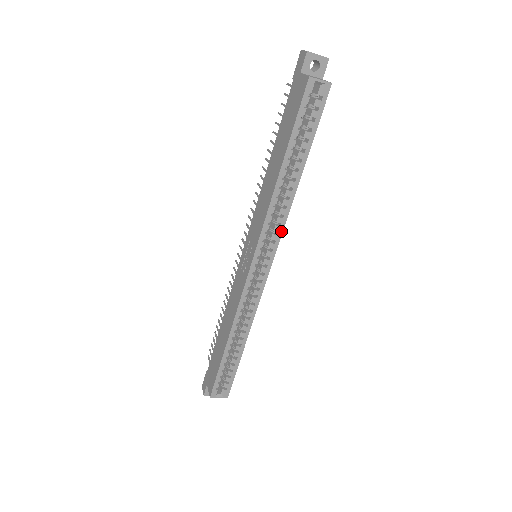
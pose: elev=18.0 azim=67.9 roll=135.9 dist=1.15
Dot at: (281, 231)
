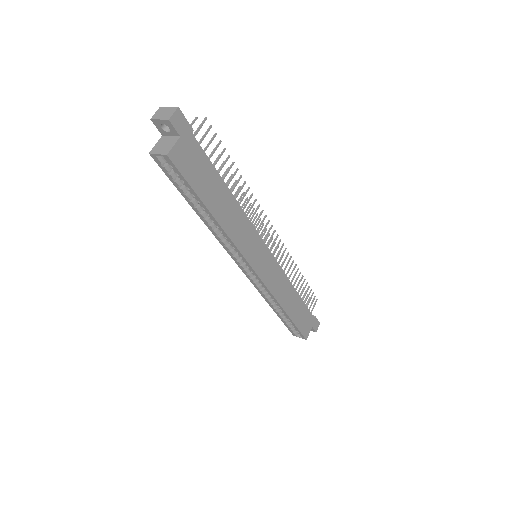
Dot at: (239, 252)
